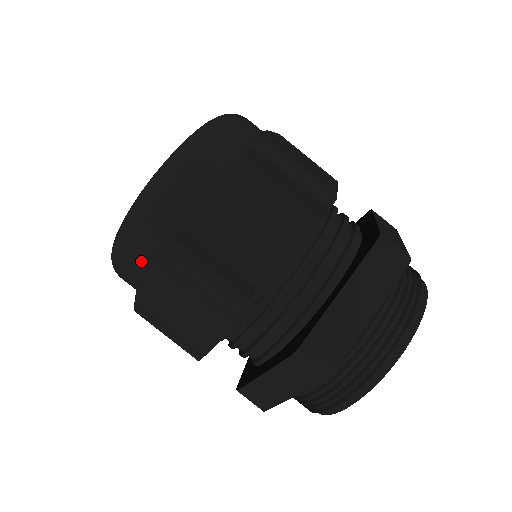
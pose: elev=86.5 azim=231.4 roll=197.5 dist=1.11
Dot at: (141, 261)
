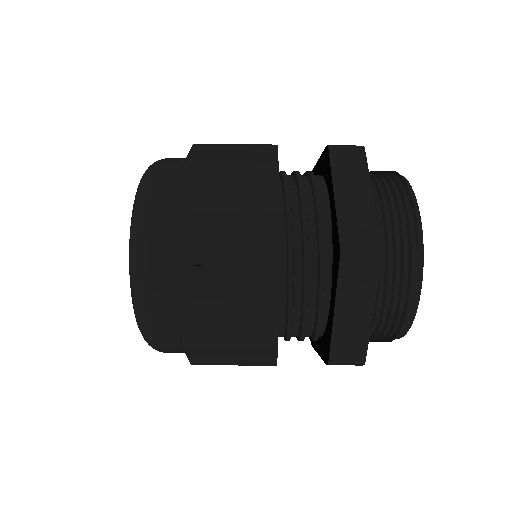
Dot at: occluded
